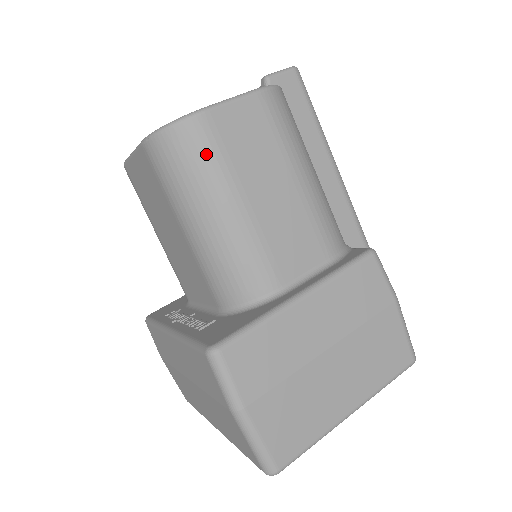
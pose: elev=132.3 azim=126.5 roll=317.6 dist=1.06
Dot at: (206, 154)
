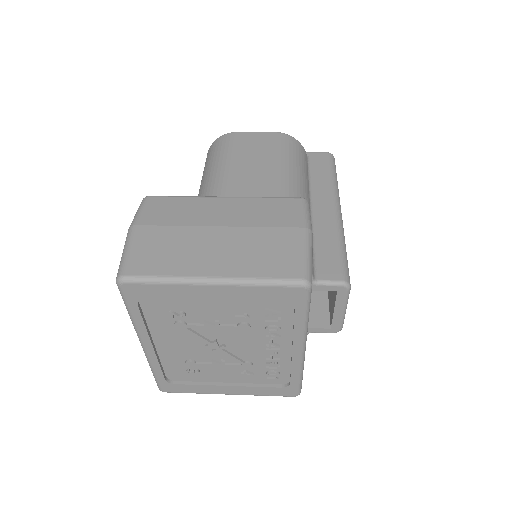
Dot at: (224, 146)
